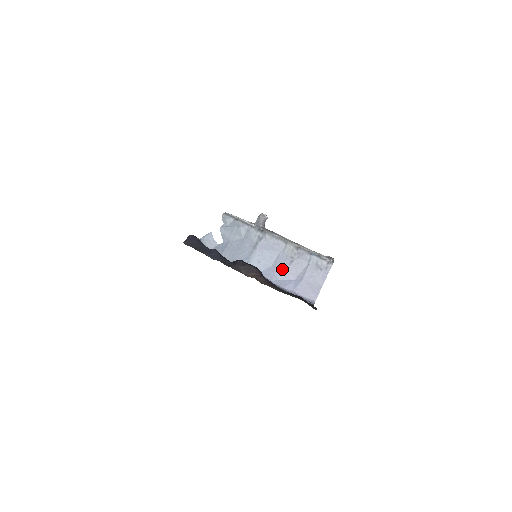
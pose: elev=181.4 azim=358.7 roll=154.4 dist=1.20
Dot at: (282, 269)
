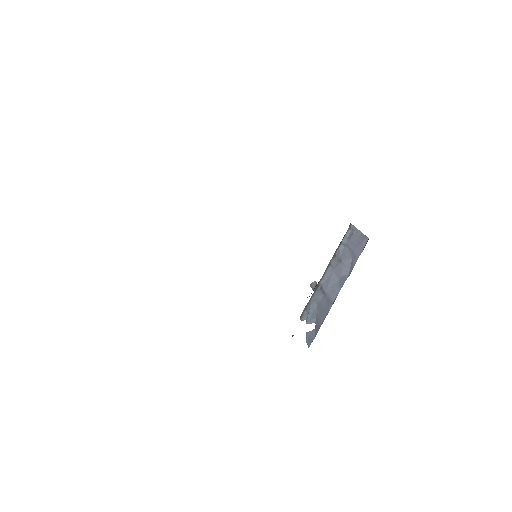
Dot at: (343, 270)
